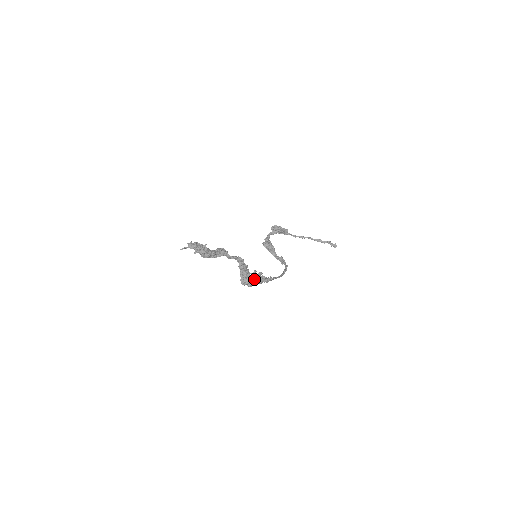
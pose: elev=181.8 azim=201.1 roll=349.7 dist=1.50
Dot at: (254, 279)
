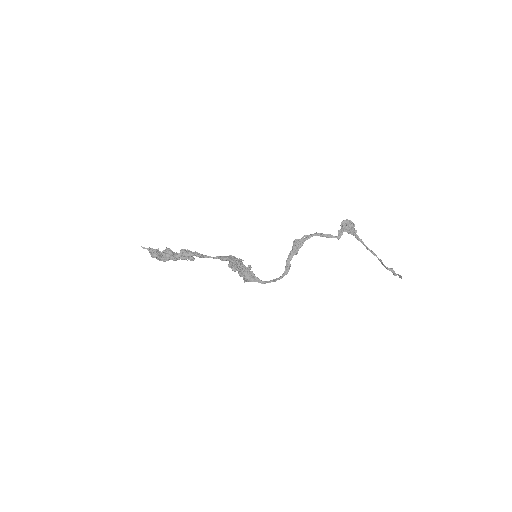
Dot at: (237, 269)
